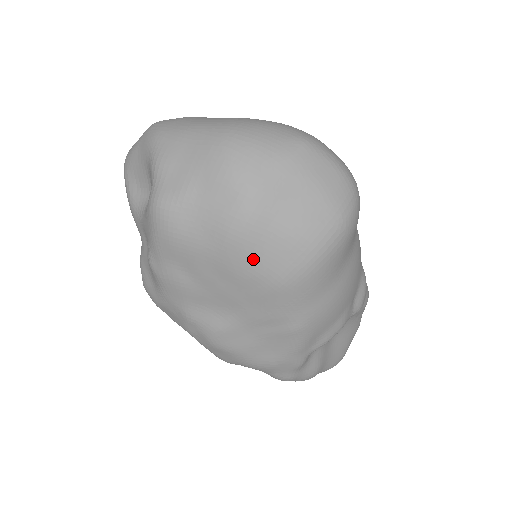
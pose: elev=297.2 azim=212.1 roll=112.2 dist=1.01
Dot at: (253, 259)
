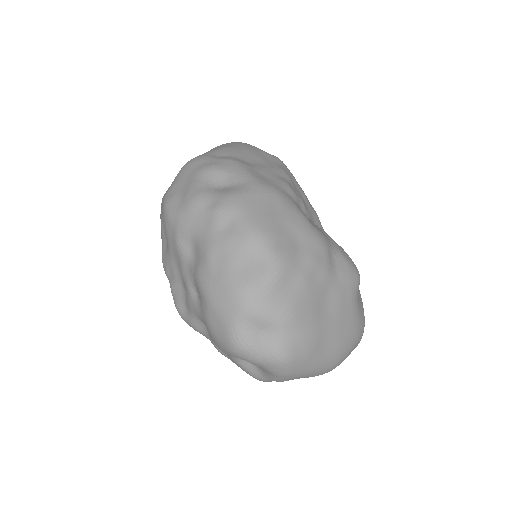
Dot at: occluded
